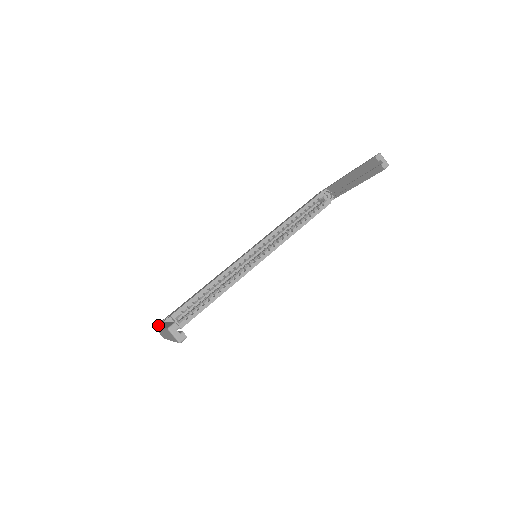
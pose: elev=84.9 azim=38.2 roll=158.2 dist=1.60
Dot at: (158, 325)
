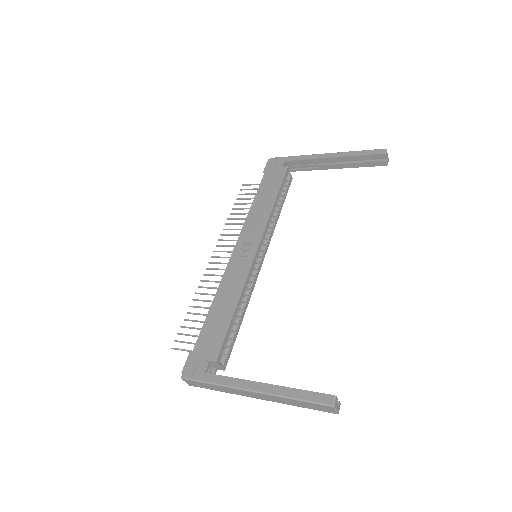
Dot at: (199, 377)
